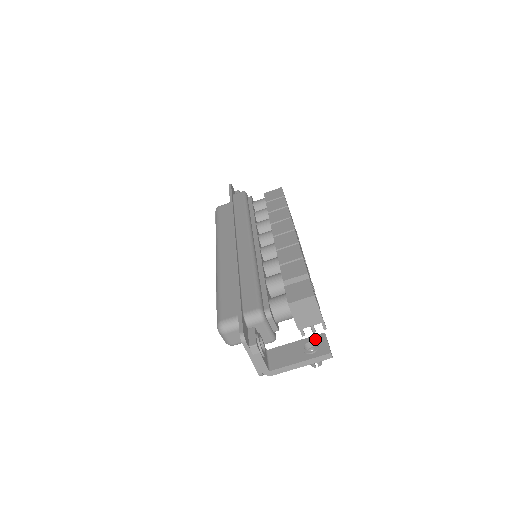
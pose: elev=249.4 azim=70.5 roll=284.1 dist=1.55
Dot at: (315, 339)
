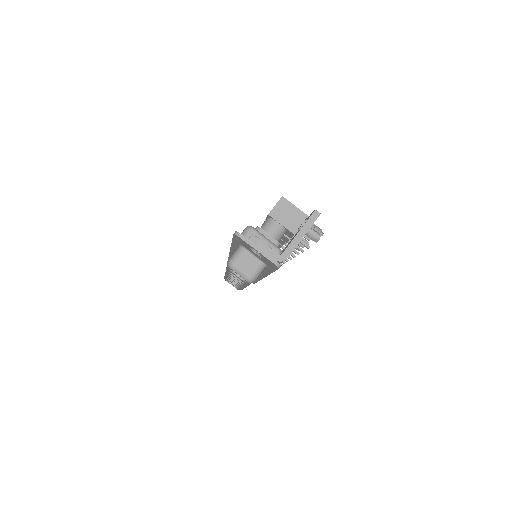
Dot at: occluded
